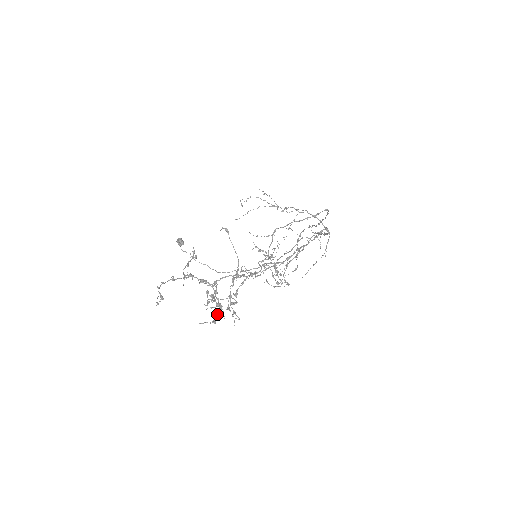
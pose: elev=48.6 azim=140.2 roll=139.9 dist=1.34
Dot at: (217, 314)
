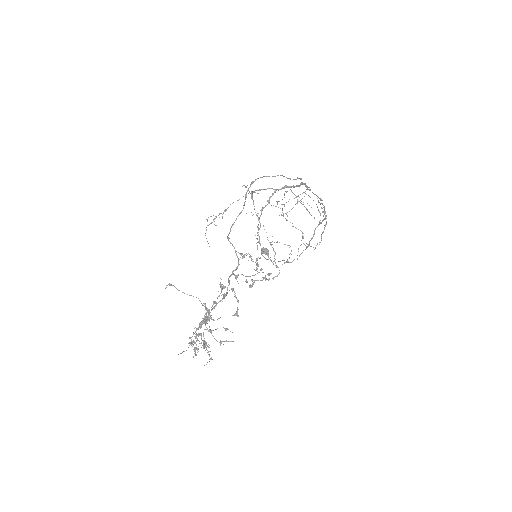
Dot at: (208, 352)
